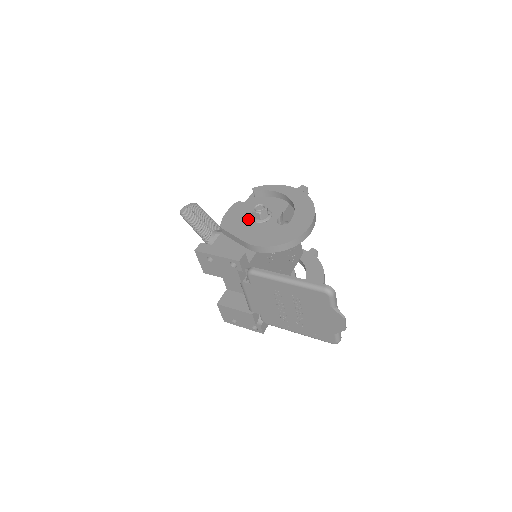
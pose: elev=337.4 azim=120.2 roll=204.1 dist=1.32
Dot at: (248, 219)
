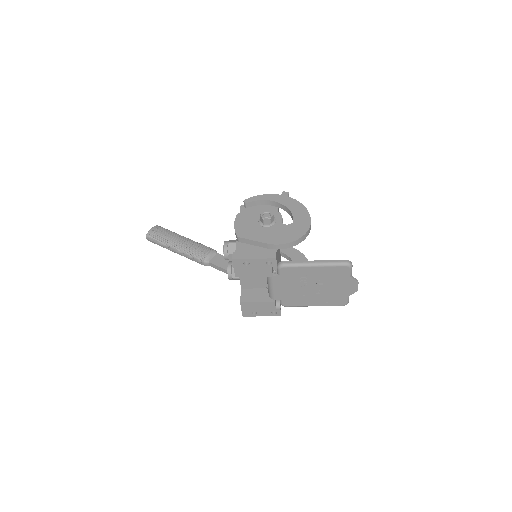
Dot at: (257, 226)
